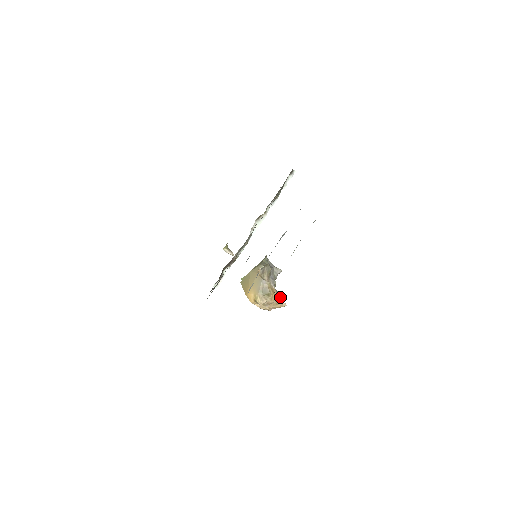
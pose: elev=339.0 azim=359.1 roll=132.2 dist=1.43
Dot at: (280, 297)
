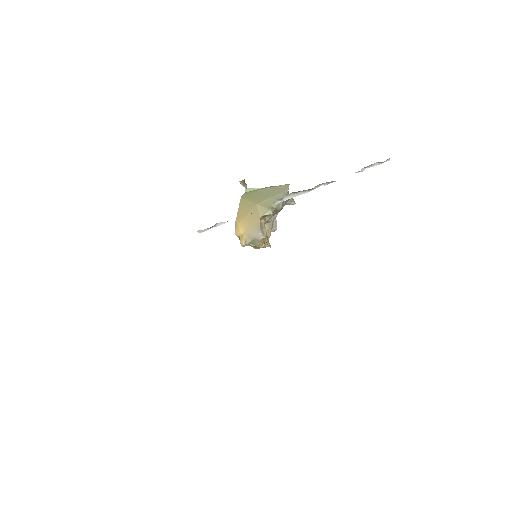
Dot at: (273, 230)
